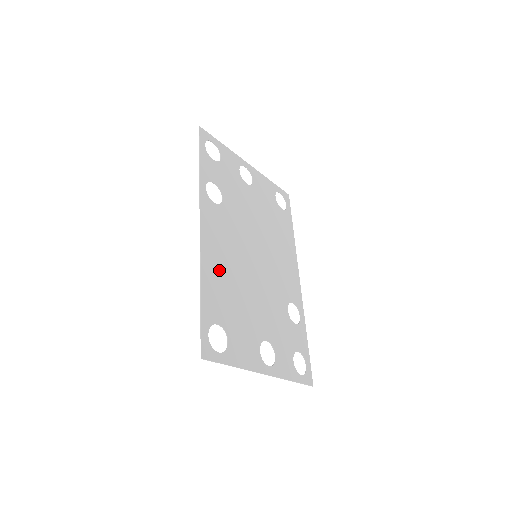
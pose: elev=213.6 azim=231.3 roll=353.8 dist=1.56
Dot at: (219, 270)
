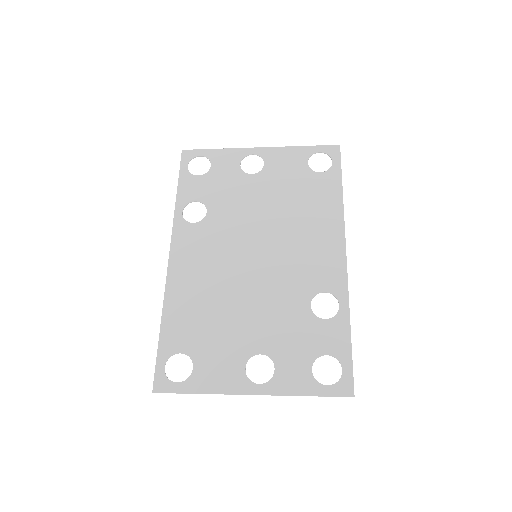
Dot at: (190, 294)
